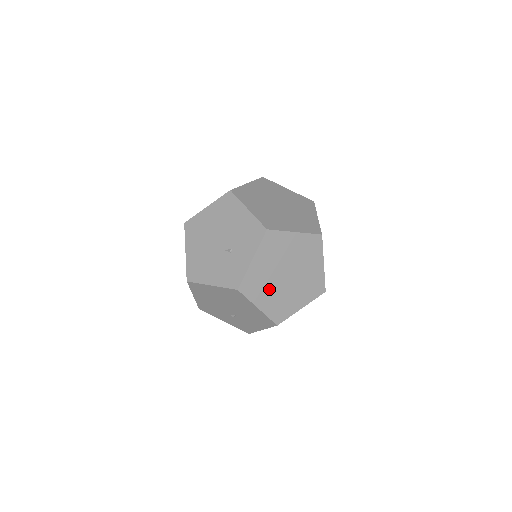
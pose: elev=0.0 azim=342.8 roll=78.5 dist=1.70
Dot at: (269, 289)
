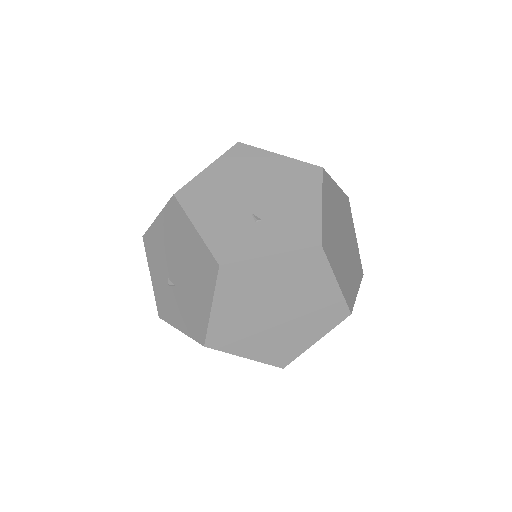
Dot at: (245, 303)
